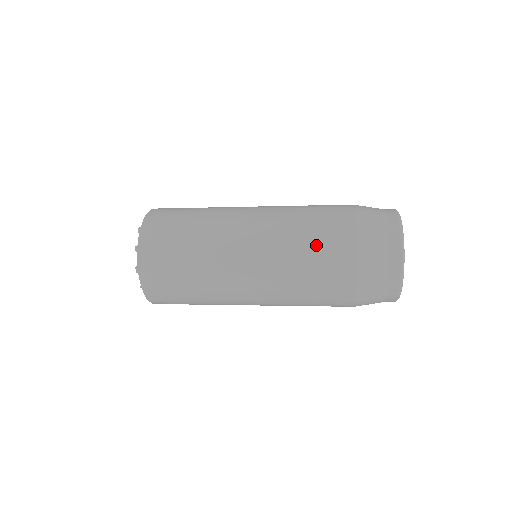
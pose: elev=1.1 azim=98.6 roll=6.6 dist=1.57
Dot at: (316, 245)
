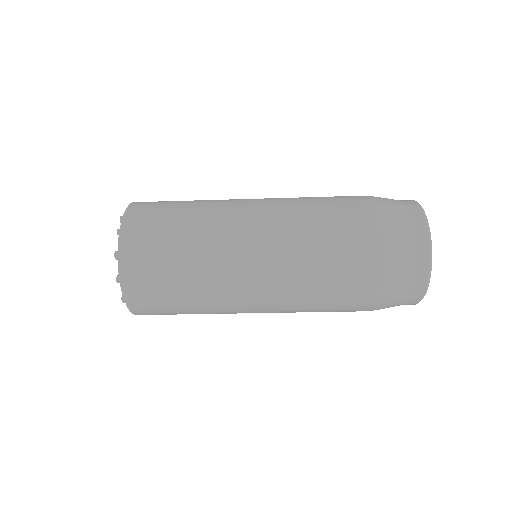
Dot at: (333, 277)
